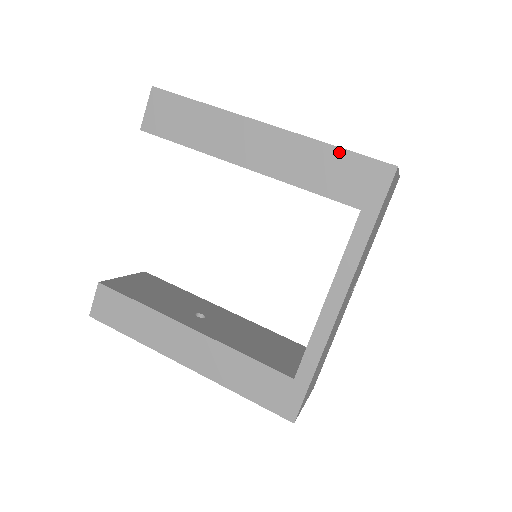
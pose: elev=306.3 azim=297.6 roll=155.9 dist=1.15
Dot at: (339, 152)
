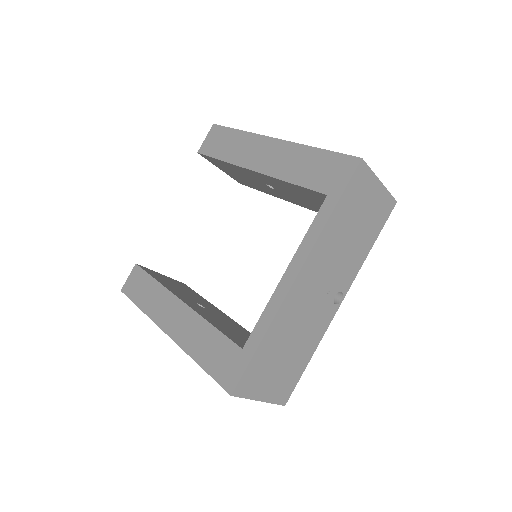
Dot at: (320, 152)
